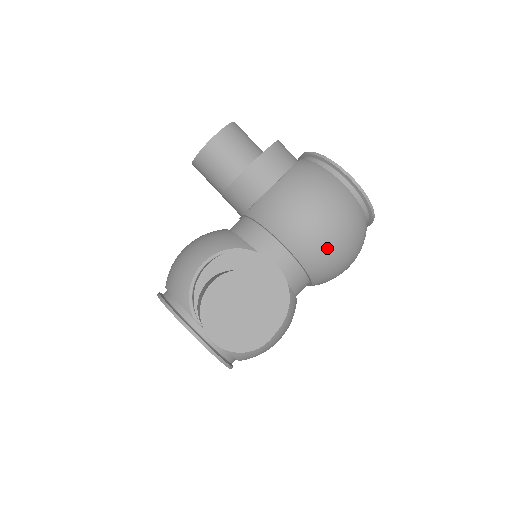
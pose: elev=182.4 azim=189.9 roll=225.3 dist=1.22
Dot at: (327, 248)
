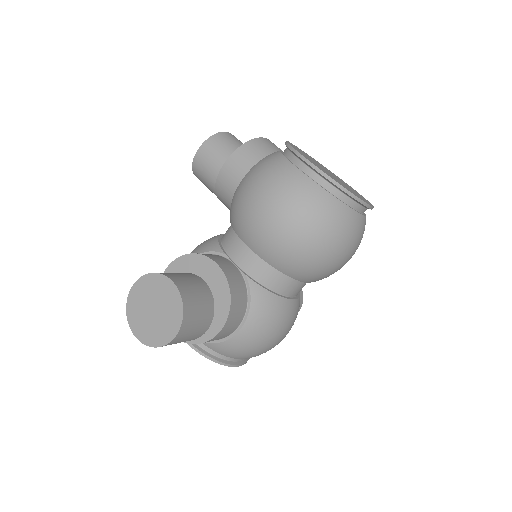
Dot at: (280, 241)
